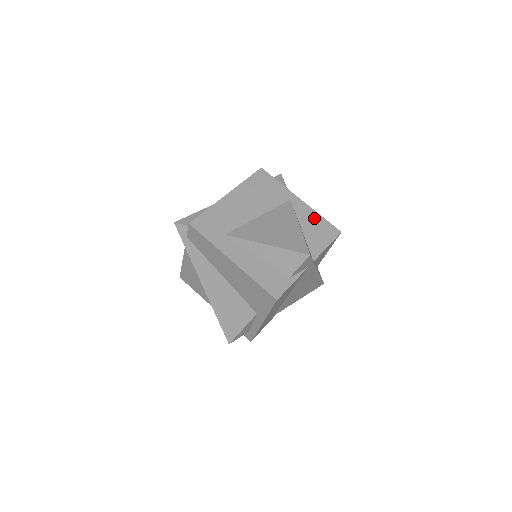
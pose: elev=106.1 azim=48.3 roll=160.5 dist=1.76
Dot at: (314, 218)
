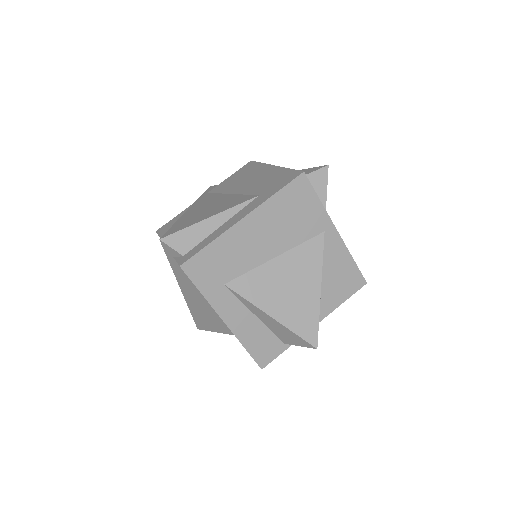
Dot at: (343, 262)
